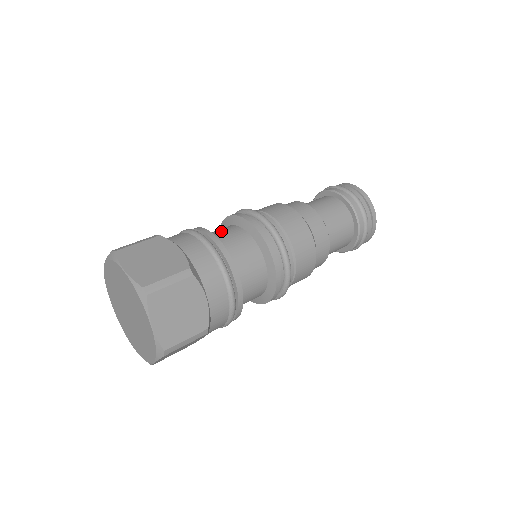
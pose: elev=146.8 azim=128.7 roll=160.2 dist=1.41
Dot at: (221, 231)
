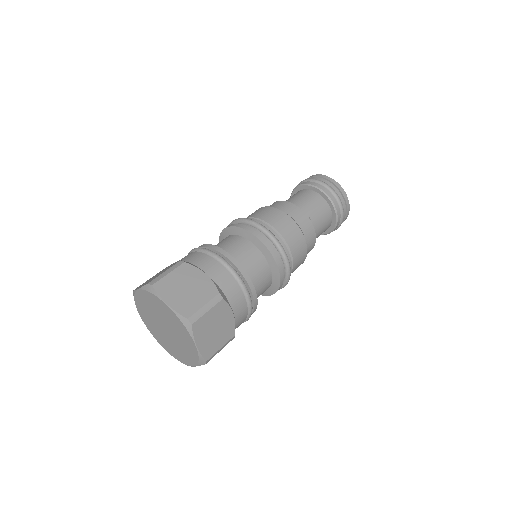
Dot at: occluded
